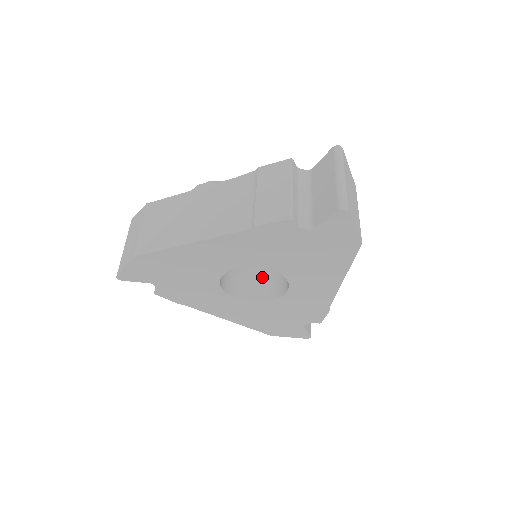
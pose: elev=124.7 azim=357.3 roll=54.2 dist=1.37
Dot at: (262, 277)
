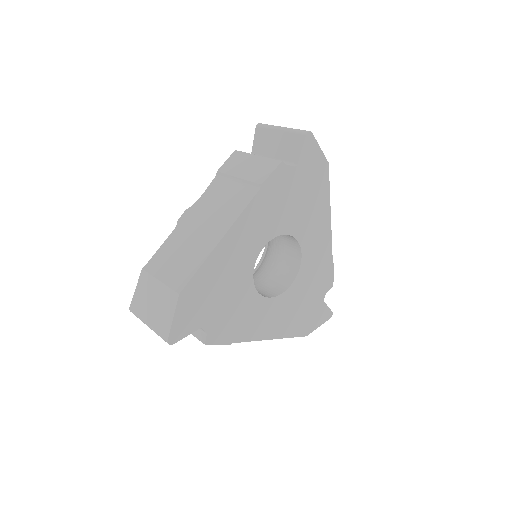
Dot at: (269, 278)
